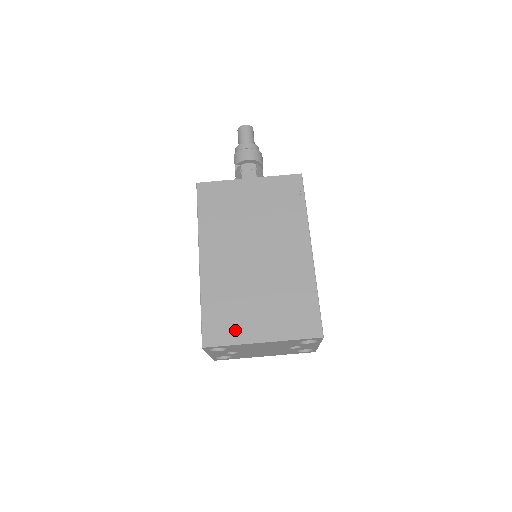
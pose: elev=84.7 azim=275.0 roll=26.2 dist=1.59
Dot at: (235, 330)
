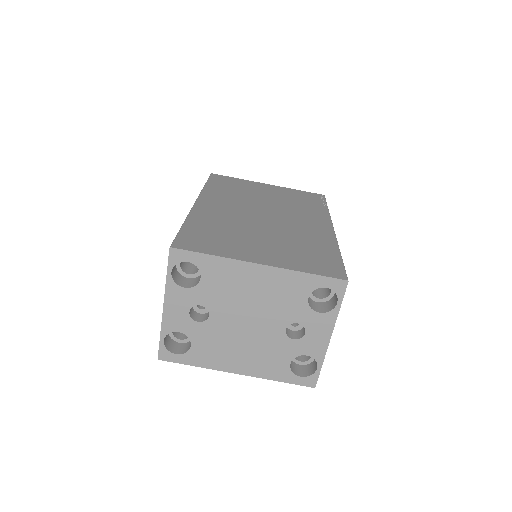
Dot at: (223, 247)
